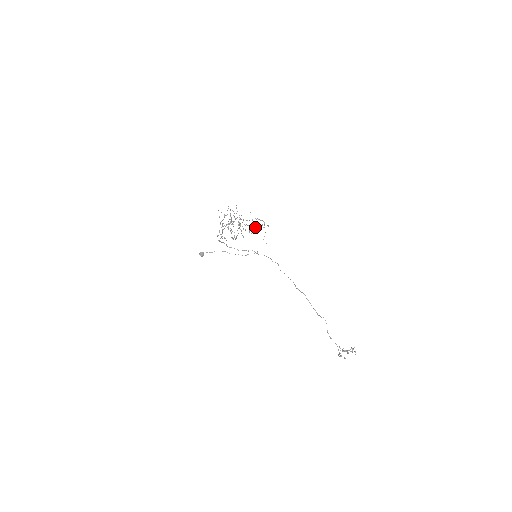
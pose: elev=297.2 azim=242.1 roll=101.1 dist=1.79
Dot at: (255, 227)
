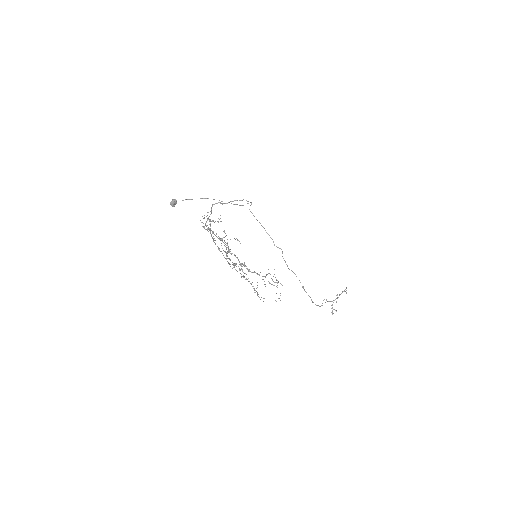
Dot at: occluded
